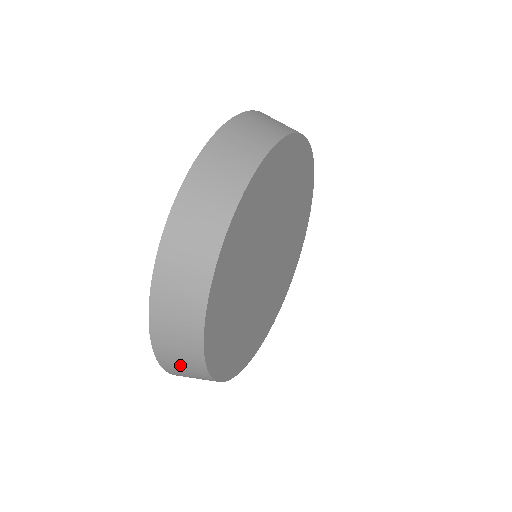
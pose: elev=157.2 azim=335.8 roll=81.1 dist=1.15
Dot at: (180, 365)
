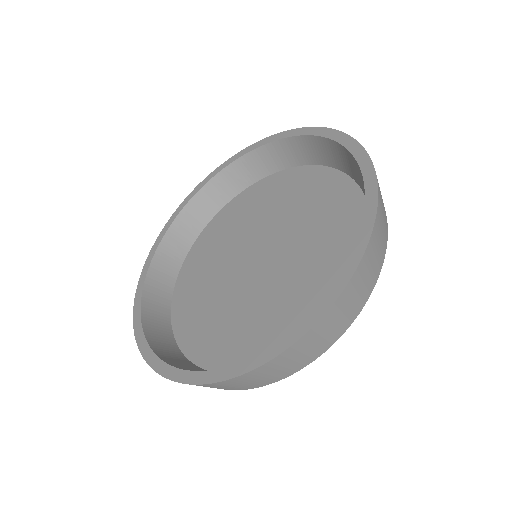
Dot at: (257, 379)
